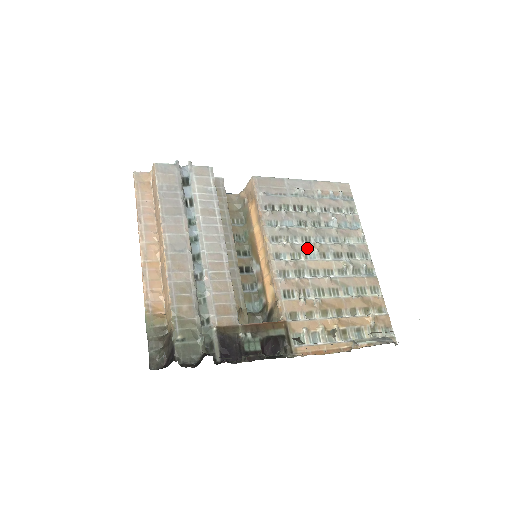
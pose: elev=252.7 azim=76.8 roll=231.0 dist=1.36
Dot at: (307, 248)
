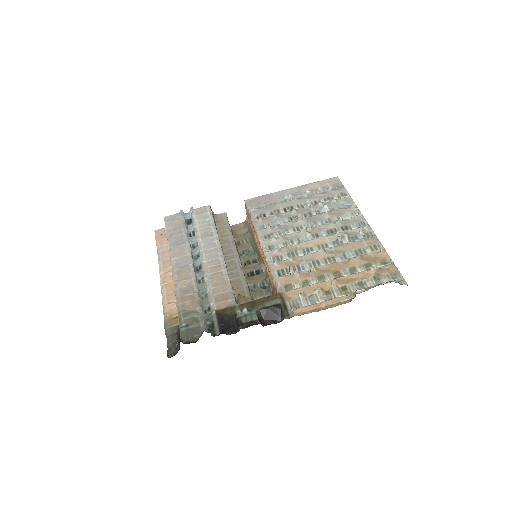
Dot at: (298, 234)
